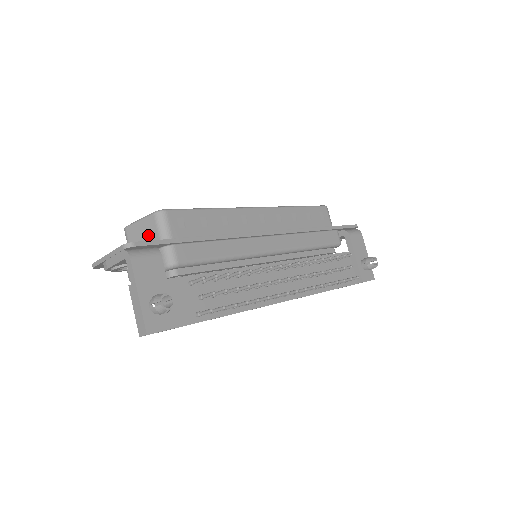
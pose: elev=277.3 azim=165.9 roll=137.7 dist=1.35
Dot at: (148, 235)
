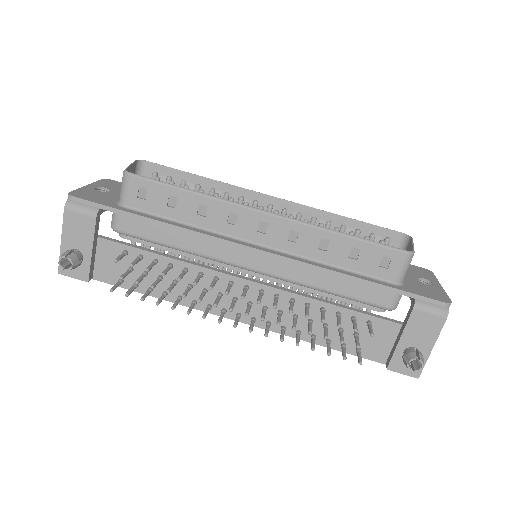
Dot at: occluded
